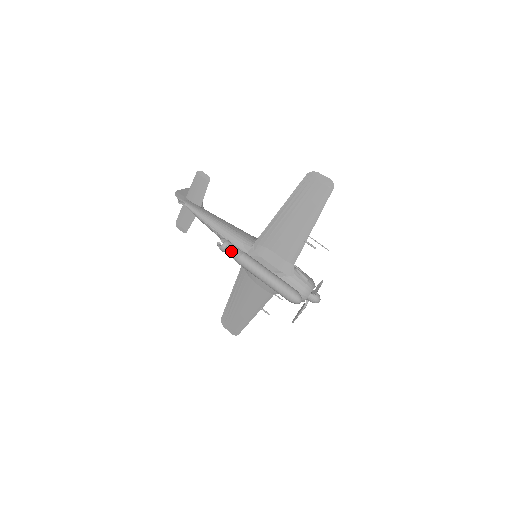
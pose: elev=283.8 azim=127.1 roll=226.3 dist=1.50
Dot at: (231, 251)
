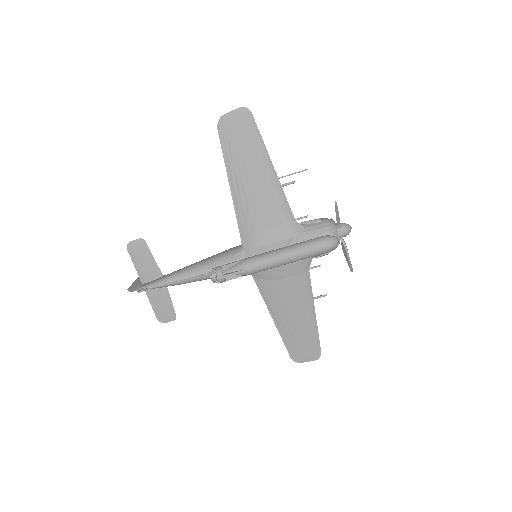
Dot at: (230, 271)
